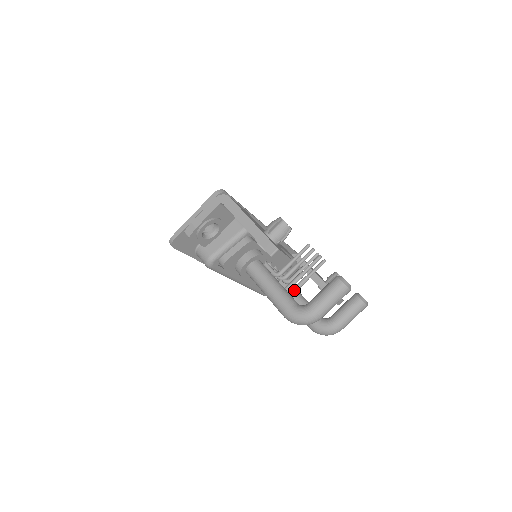
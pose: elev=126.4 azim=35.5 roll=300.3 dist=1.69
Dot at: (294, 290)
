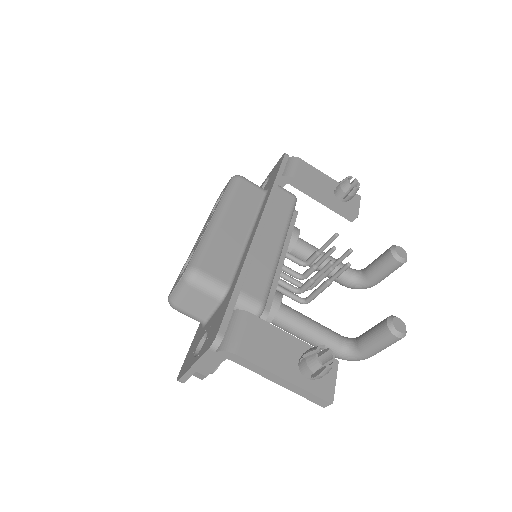
Dot at: (319, 282)
